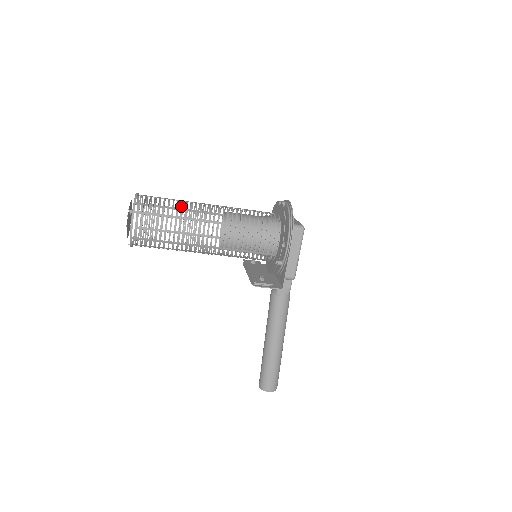
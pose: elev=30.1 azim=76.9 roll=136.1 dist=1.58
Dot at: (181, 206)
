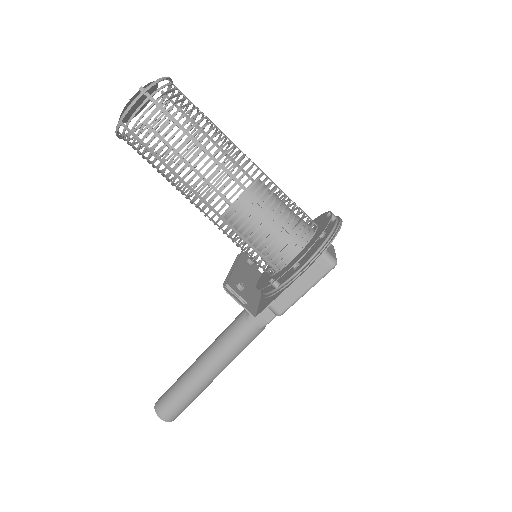
Dot at: (213, 134)
